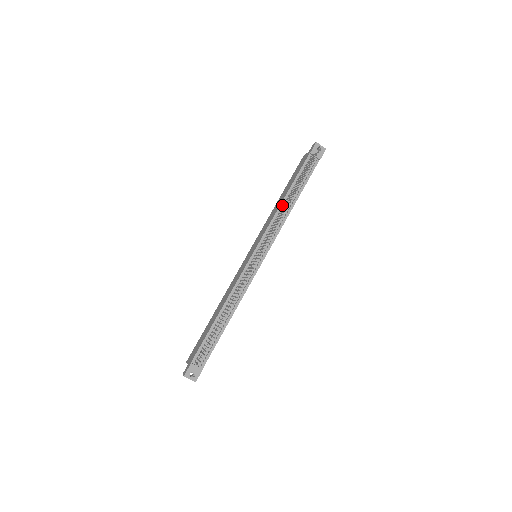
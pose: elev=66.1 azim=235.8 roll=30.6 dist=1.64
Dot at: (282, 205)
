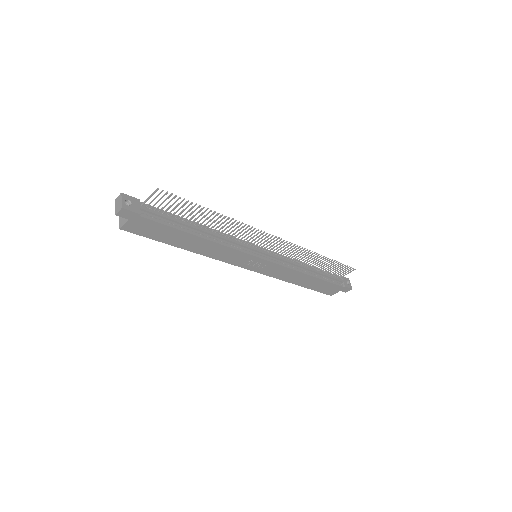
Dot at: (302, 264)
